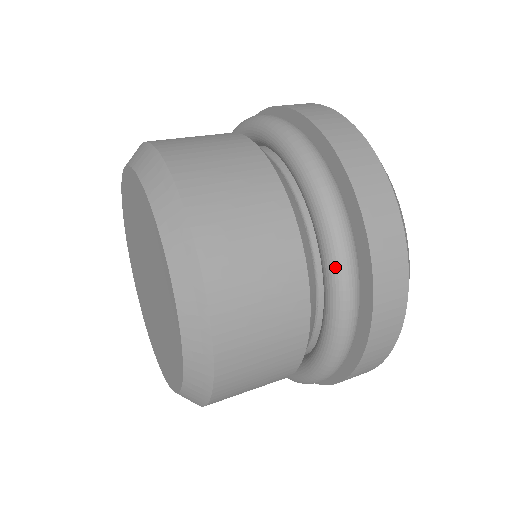
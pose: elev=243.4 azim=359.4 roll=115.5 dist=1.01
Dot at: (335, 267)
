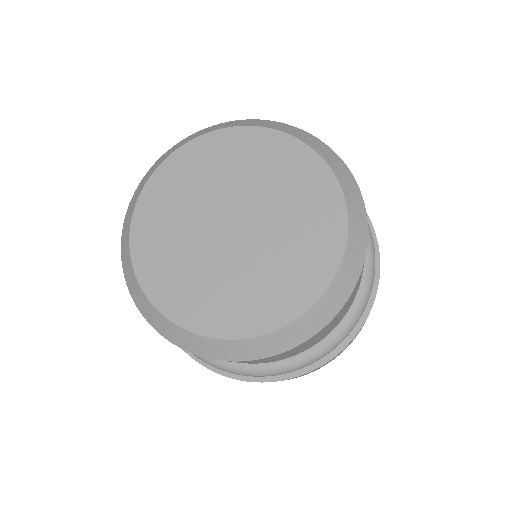
Dot at: occluded
